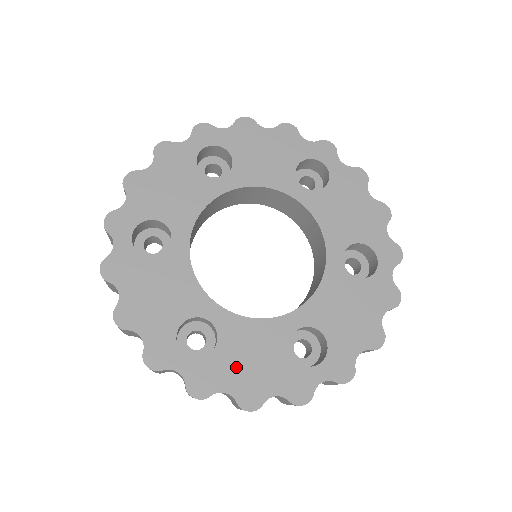
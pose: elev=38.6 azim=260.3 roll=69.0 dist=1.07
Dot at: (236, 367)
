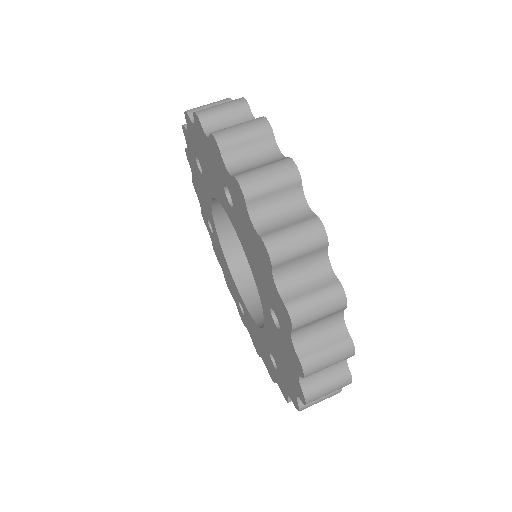
Dot at: occluded
